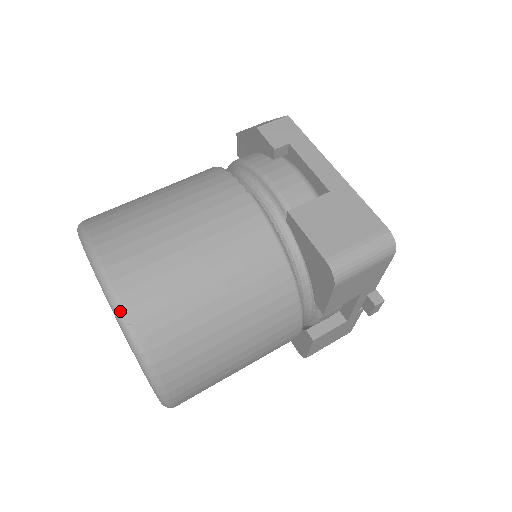
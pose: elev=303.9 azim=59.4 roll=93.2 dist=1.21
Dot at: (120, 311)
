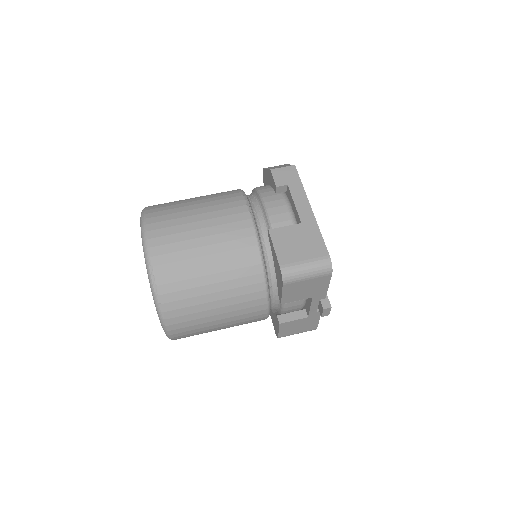
Dot at: (149, 266)
